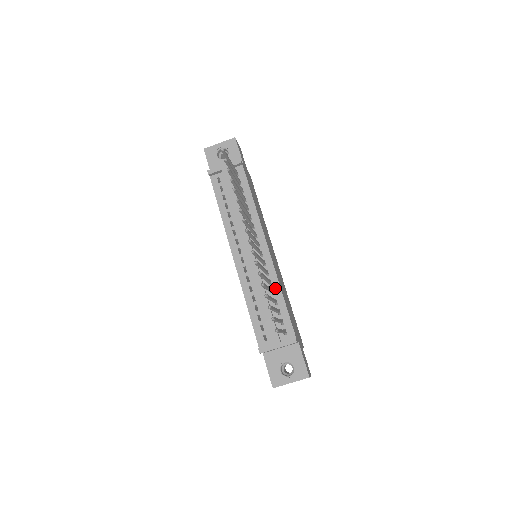
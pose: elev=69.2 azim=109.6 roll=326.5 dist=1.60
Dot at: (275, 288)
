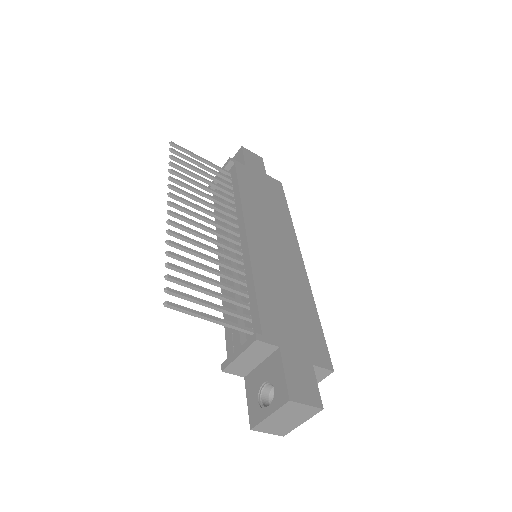
Dot at: (248, 277)
